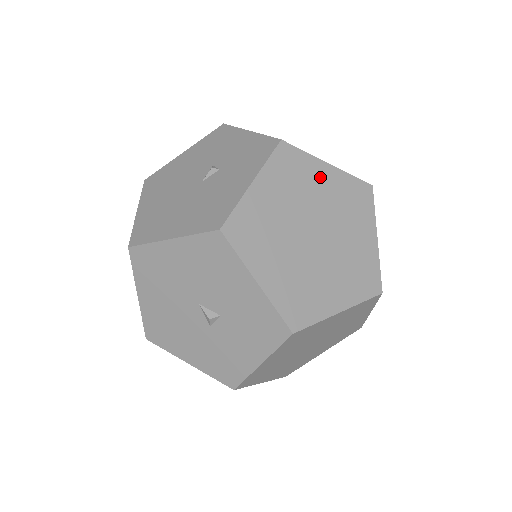
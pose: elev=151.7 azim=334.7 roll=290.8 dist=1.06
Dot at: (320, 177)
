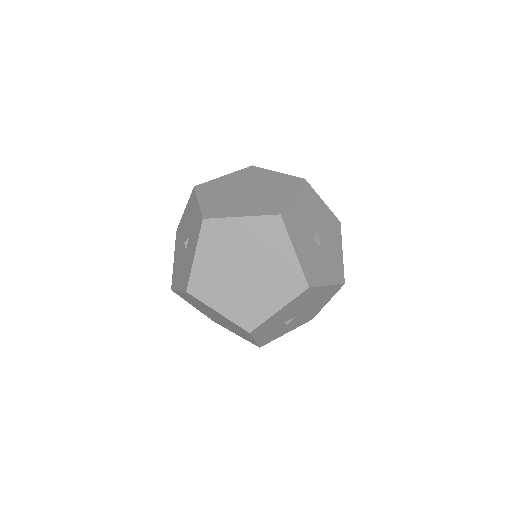
Dot at: (267, 175)
